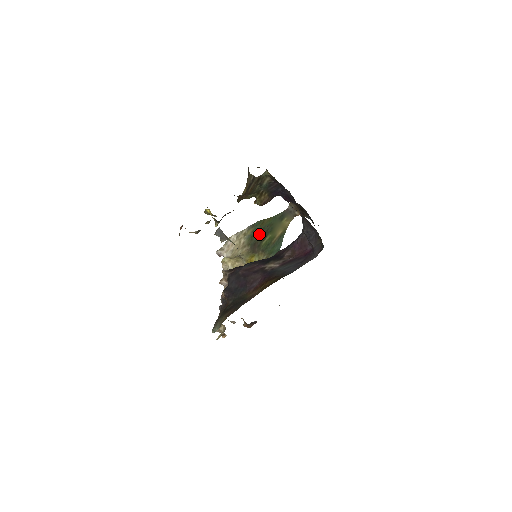
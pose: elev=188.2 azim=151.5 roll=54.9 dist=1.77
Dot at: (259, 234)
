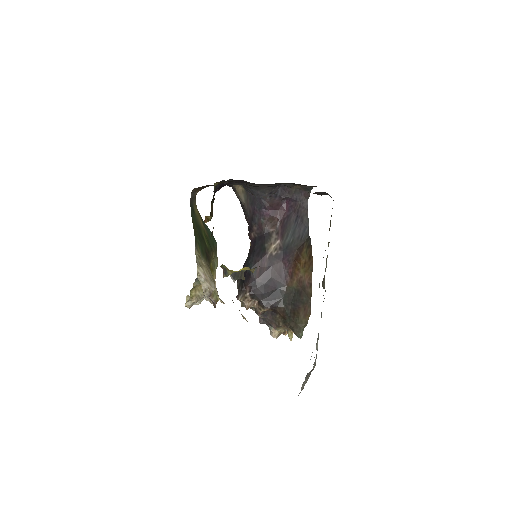
Dot at: (201, 243)
